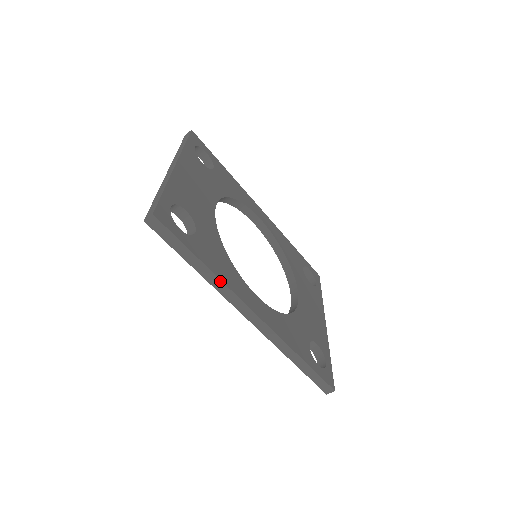
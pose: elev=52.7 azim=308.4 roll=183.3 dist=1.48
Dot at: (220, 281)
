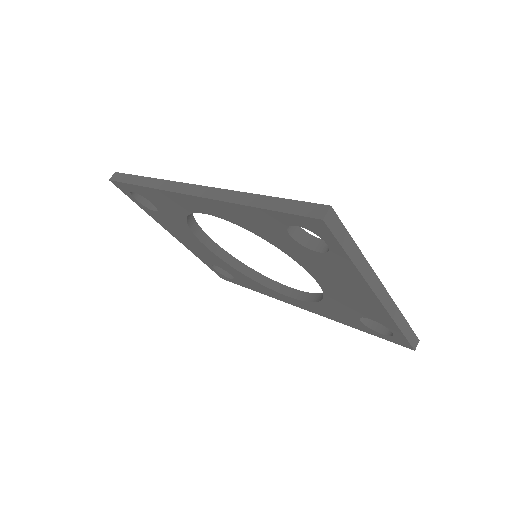
Dot at: (160, 180)
